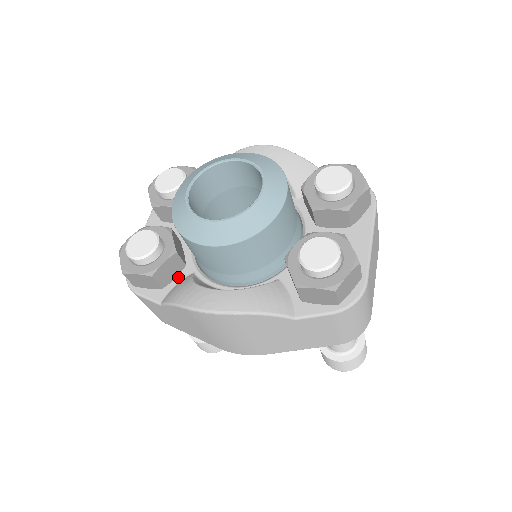
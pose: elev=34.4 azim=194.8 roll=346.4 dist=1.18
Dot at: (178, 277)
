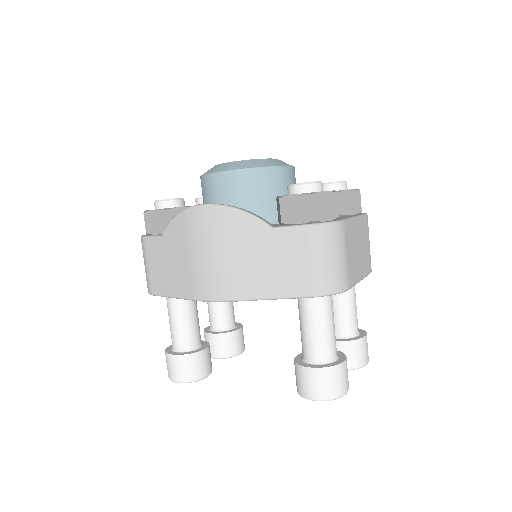
Dot at: occluded
